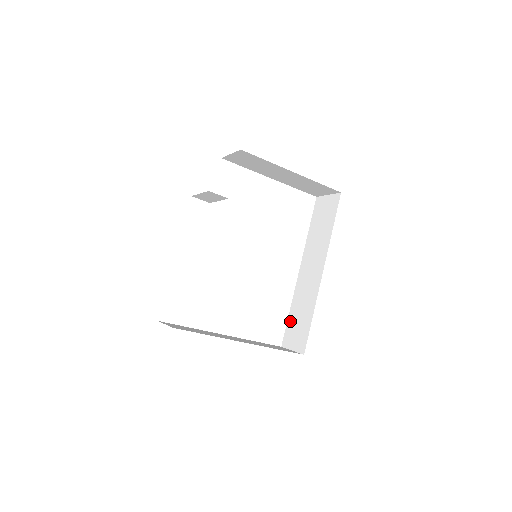
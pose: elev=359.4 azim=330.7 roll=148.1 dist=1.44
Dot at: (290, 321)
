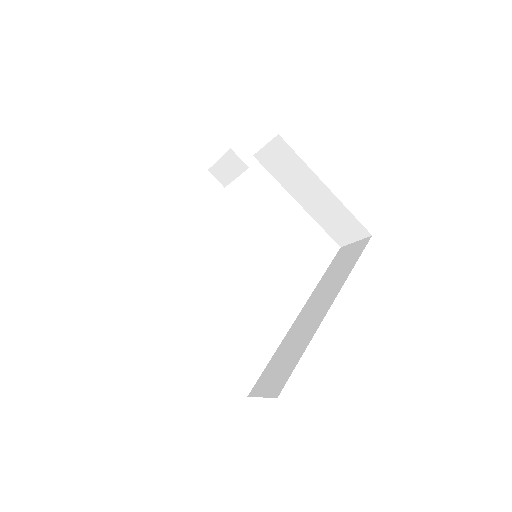
Dot at: (270, 365)
